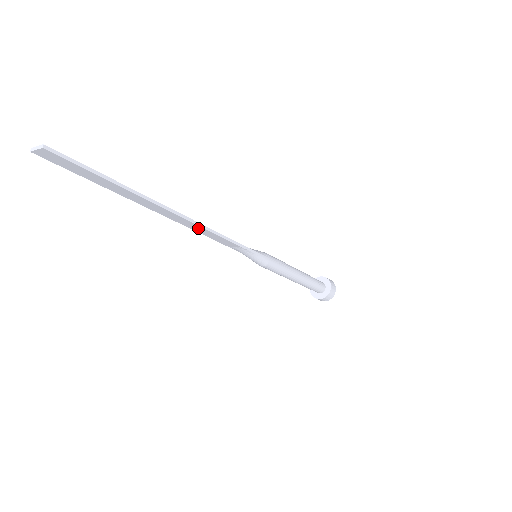
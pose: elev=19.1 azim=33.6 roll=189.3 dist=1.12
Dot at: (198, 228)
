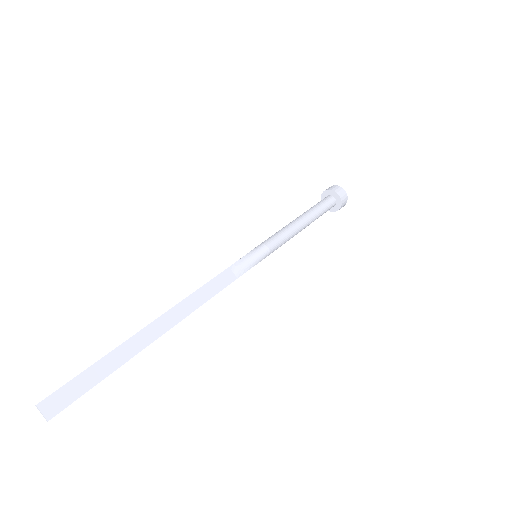
Dot at: (193, 304)
